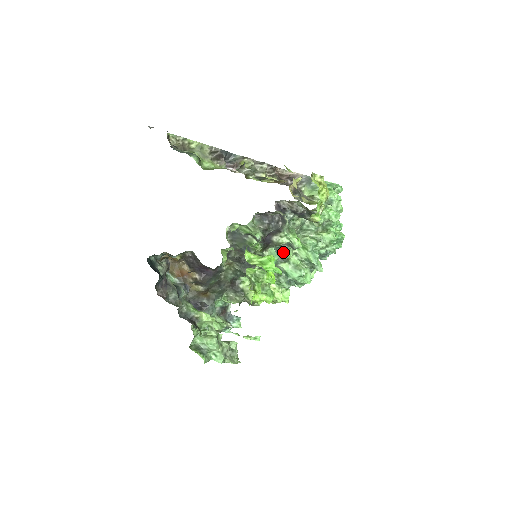
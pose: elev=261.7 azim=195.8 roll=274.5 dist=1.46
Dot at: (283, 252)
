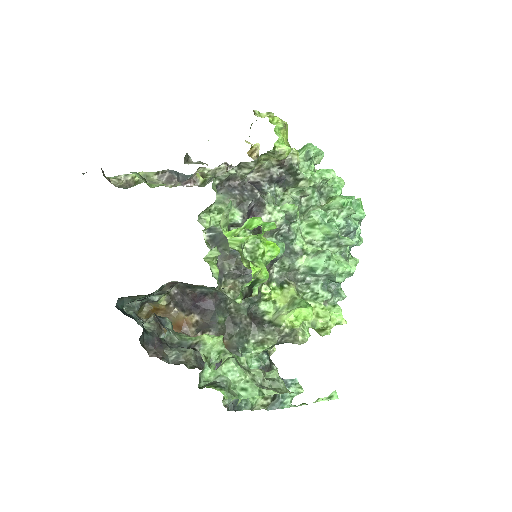
Dot at: (291, 243)
